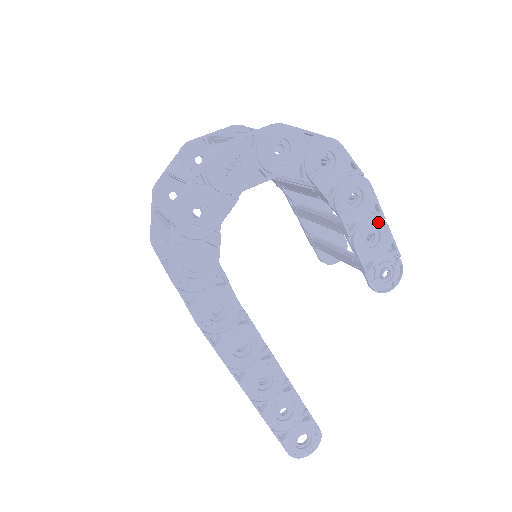
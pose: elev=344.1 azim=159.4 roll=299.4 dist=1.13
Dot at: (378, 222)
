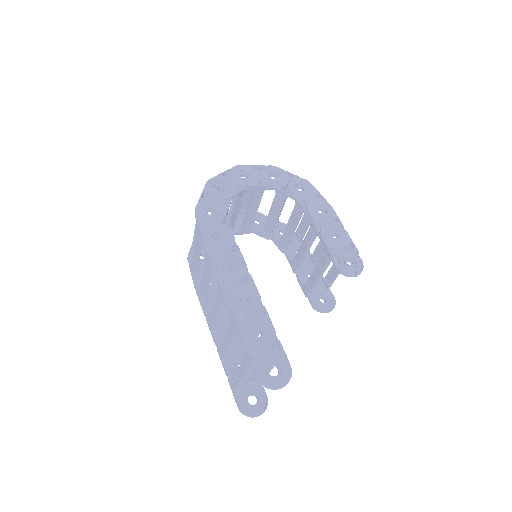
Dot at: (338, 227)
